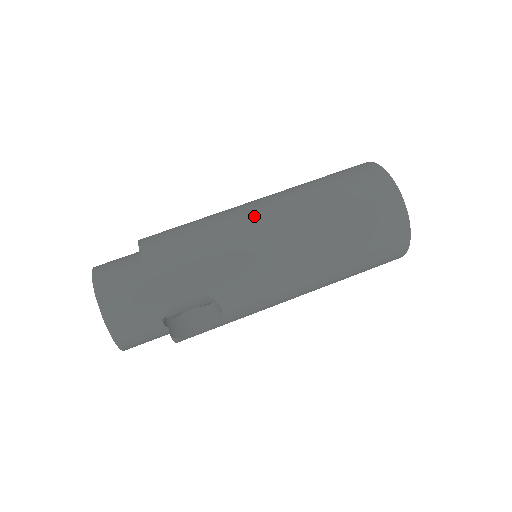
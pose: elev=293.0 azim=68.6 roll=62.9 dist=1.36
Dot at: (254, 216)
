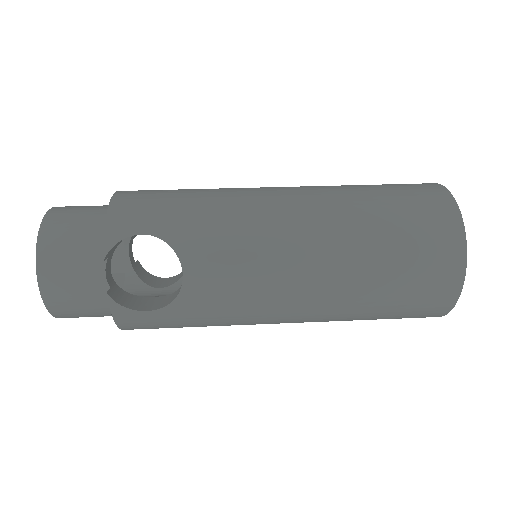
Dot at: (262, 188)
